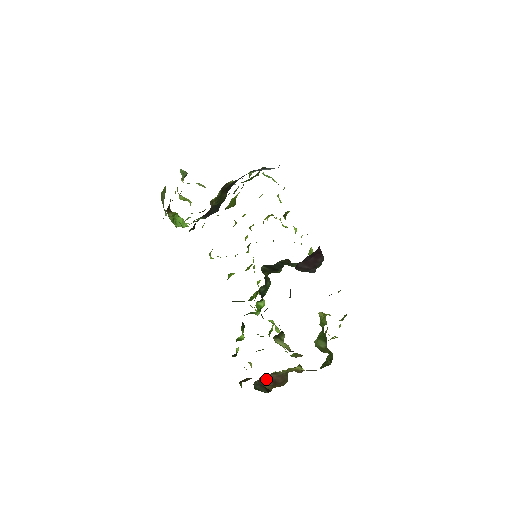
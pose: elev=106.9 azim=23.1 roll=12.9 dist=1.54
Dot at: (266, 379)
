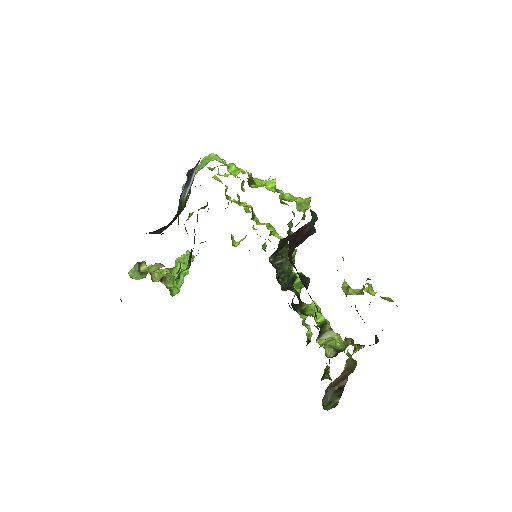
Dot at: (332, 385)
